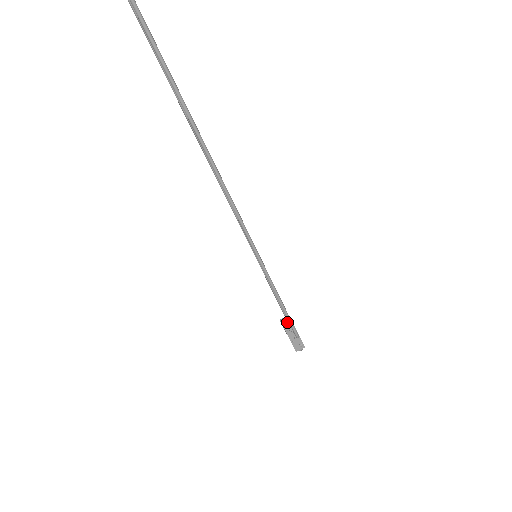
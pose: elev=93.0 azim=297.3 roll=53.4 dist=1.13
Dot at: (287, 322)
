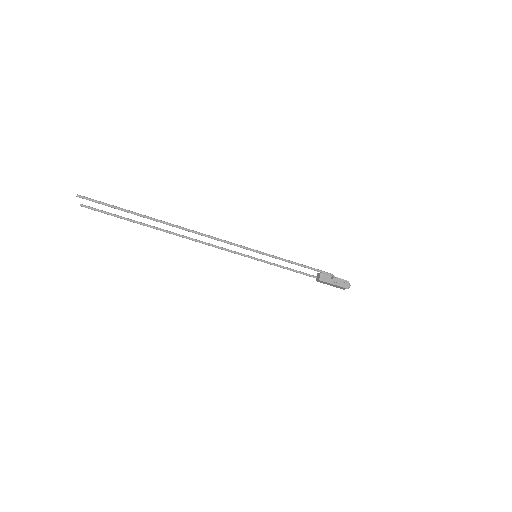
Dot at: (319, 276)
